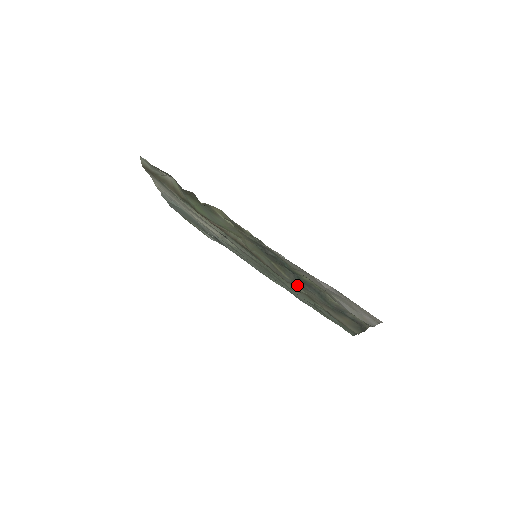
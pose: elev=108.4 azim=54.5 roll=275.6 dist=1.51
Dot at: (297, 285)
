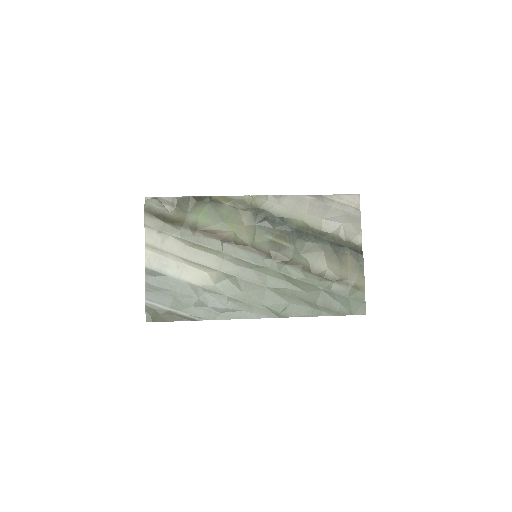
Dot at: (299, 255)
